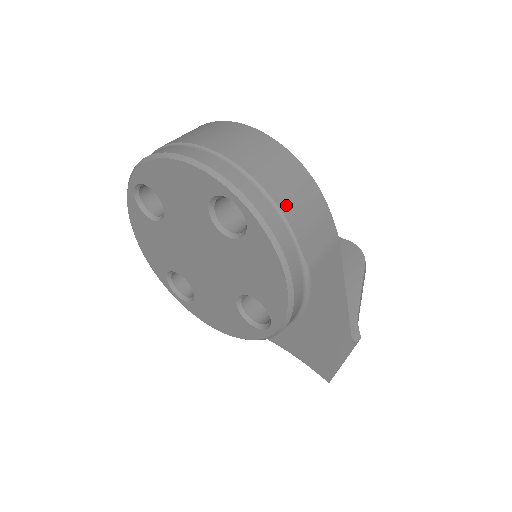
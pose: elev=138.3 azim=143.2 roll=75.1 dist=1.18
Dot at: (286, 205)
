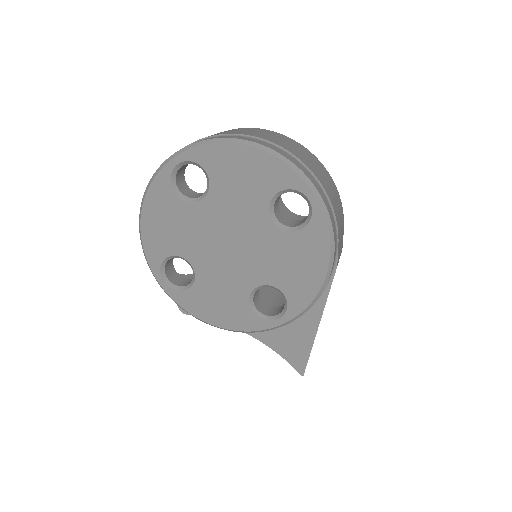
Dot at: (336, 212)
